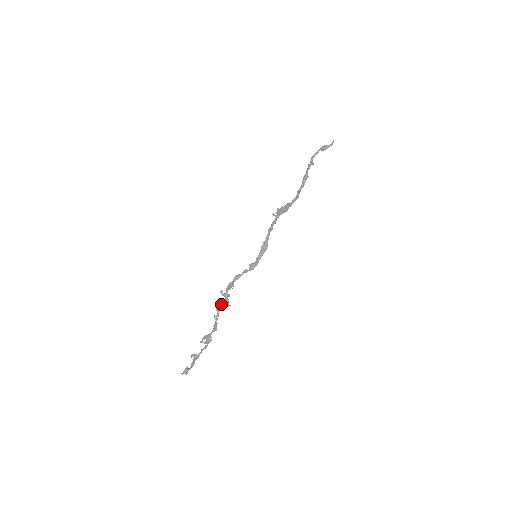
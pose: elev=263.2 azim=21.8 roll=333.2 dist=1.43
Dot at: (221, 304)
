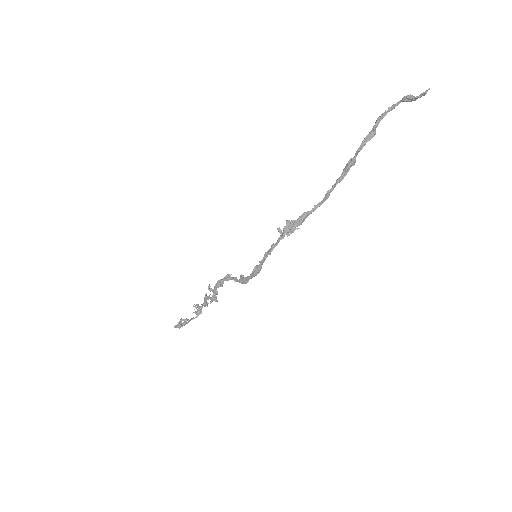
Dot at: (208, 297)
